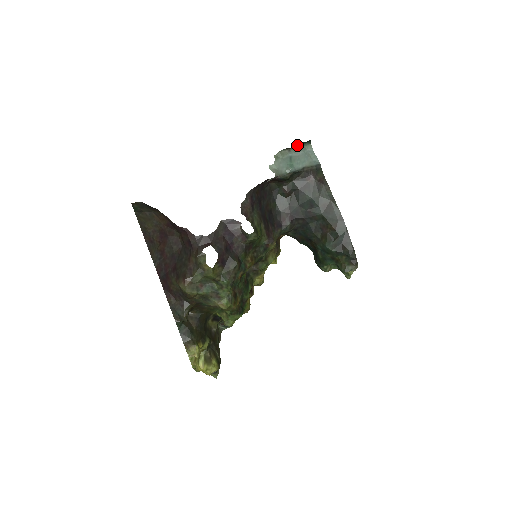
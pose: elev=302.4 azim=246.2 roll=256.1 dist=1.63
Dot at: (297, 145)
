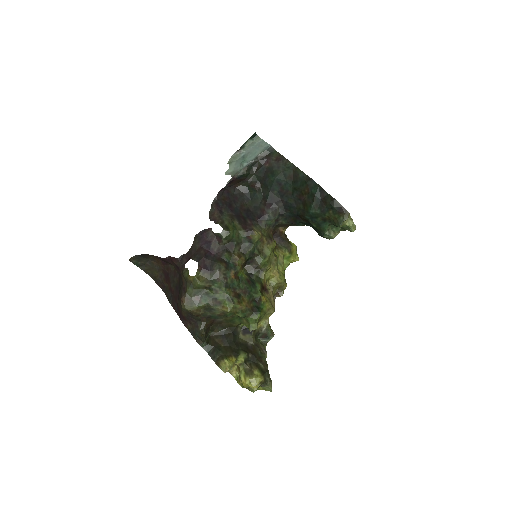
Dot at: (245, 144)
